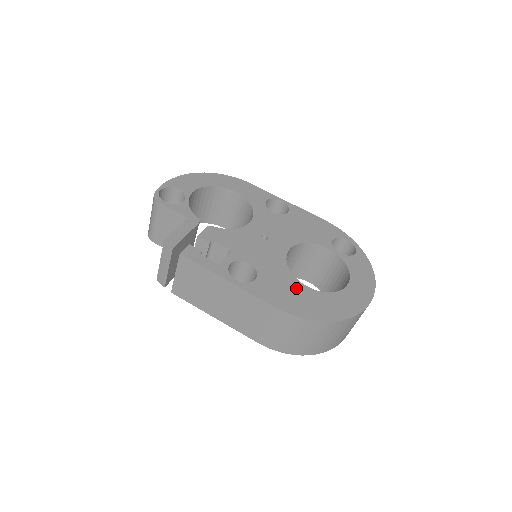
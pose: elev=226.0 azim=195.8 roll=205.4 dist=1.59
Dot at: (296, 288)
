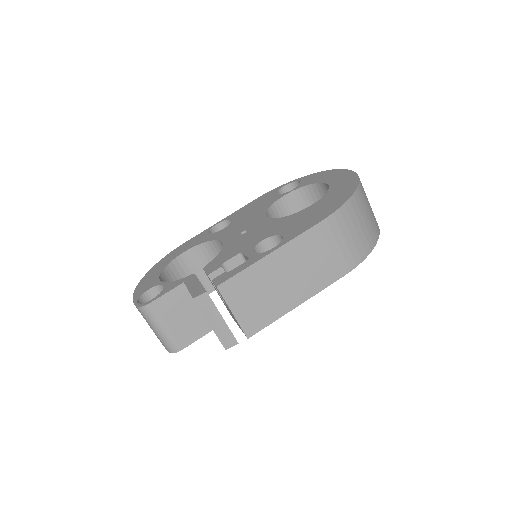
Dot at: (309, 211)
